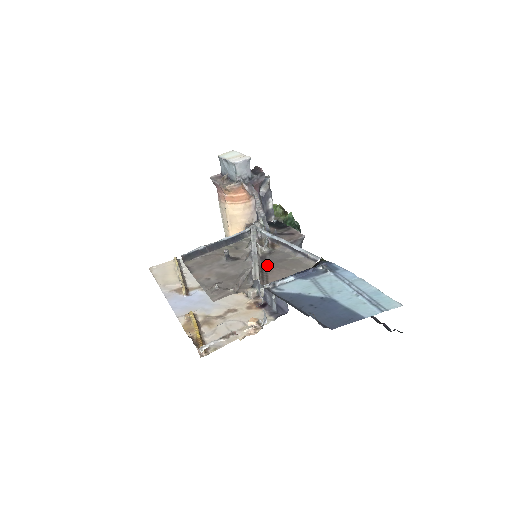
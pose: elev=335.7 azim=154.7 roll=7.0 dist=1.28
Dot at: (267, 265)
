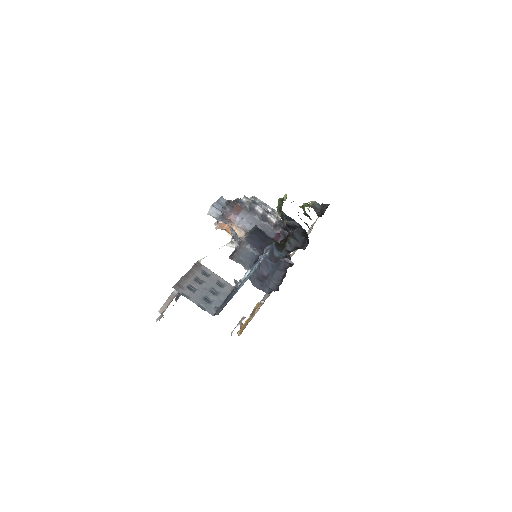
Dot at: (175, 296)
